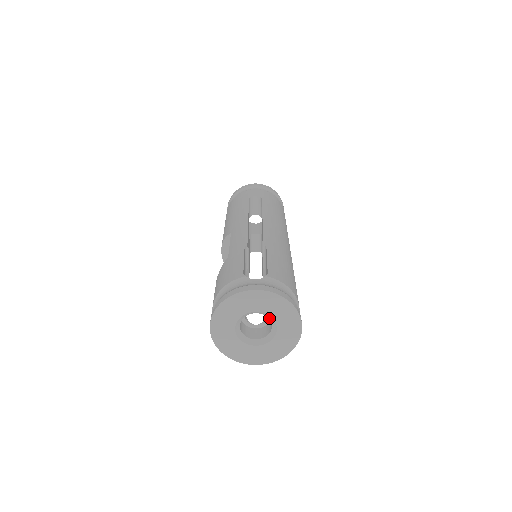
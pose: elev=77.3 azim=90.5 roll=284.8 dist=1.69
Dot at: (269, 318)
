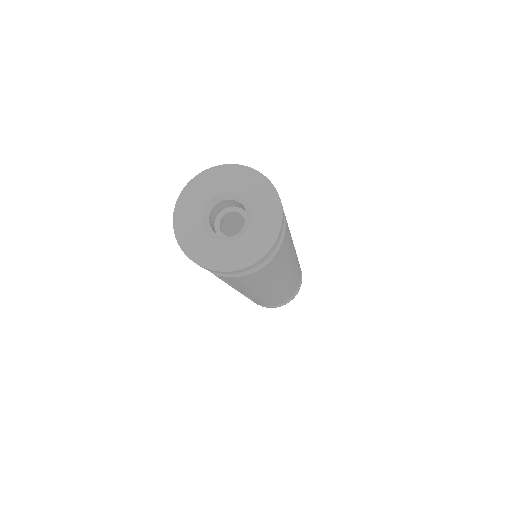
Dot at: (248, 214)
